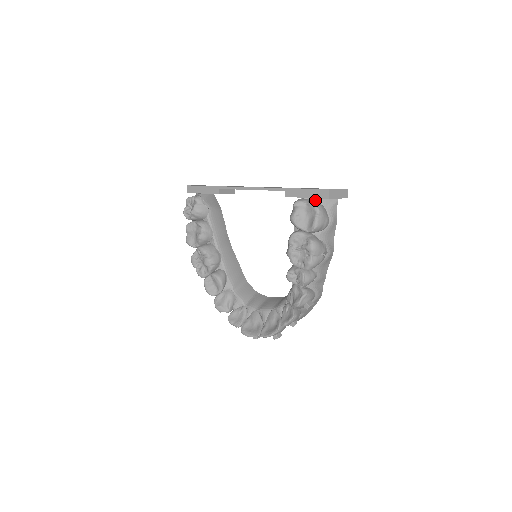
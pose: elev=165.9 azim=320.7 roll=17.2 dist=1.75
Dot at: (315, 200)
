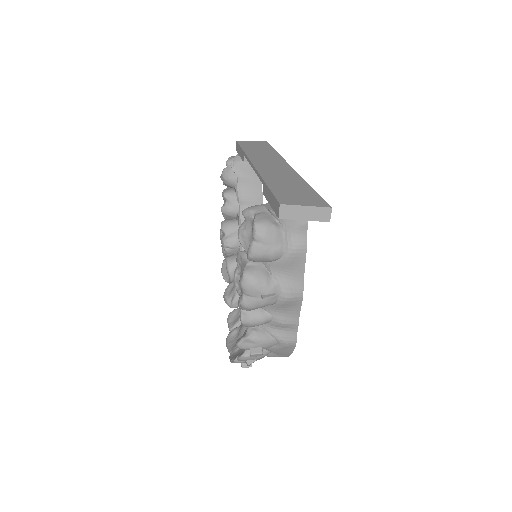
Dot at: (272, 213)
